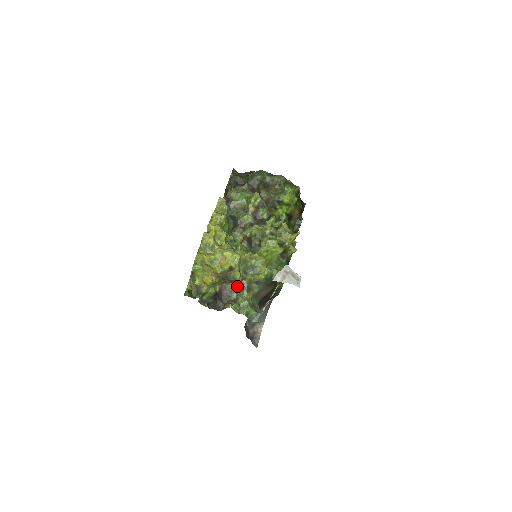
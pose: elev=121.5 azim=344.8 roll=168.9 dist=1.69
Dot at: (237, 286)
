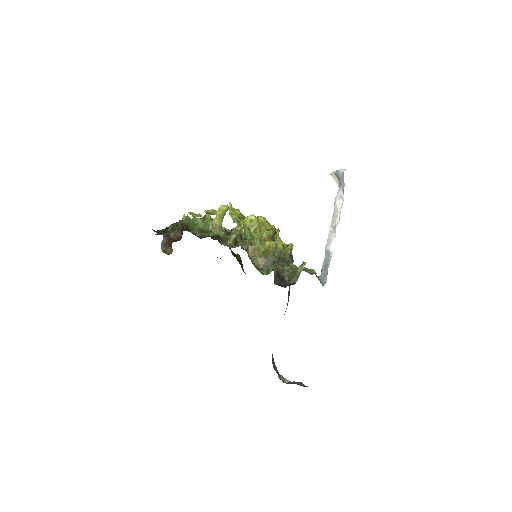
Dot at: (280, 265)
